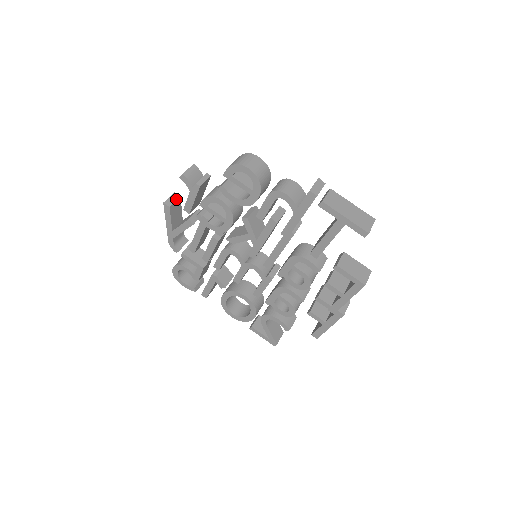
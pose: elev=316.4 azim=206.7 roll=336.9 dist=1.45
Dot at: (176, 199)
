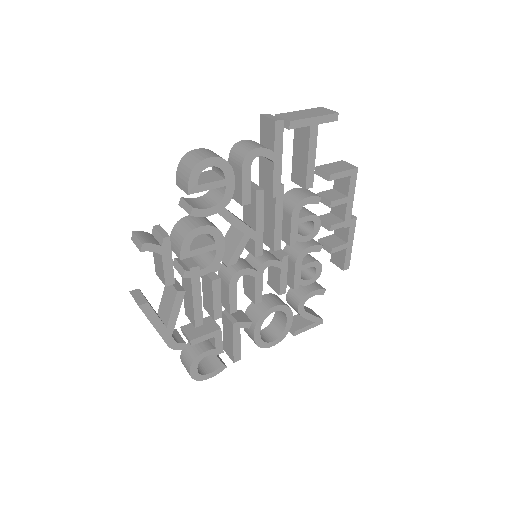
Dot at: (140, 293)
